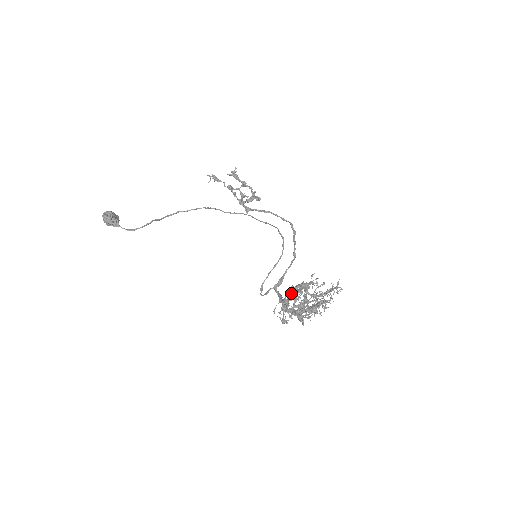
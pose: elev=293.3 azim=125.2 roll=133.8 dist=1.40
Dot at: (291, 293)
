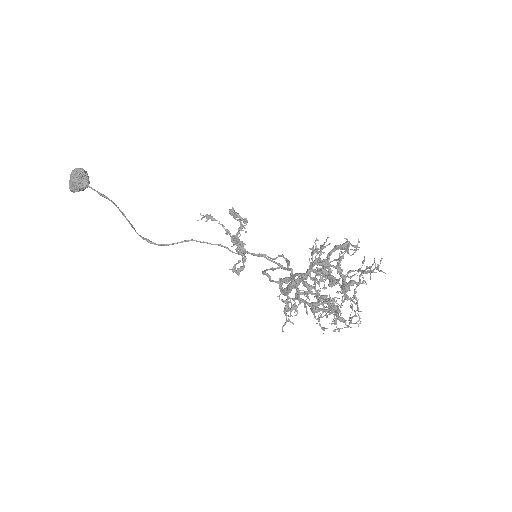
Dot at: occluded
